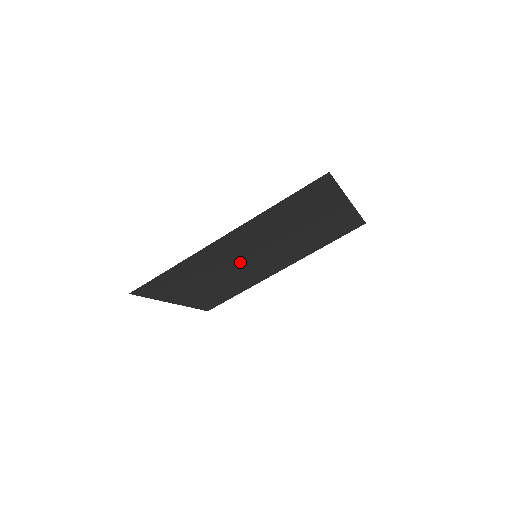
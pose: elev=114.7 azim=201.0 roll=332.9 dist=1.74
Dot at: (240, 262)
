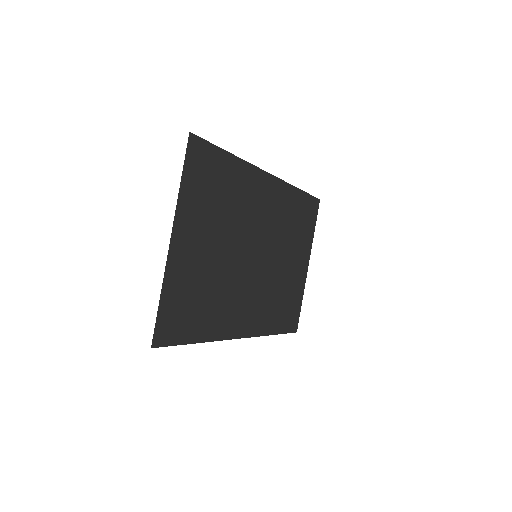
Dot at: (246, 247)
